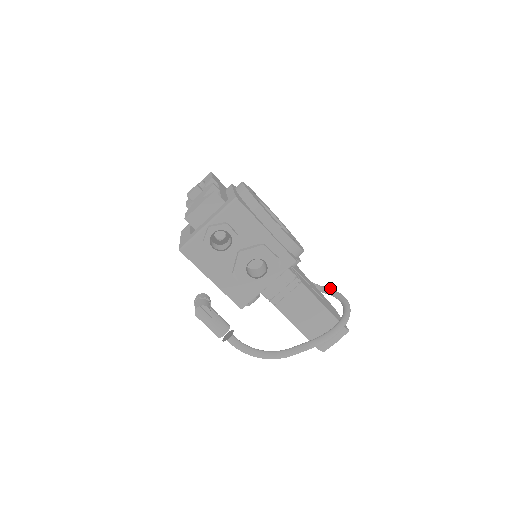
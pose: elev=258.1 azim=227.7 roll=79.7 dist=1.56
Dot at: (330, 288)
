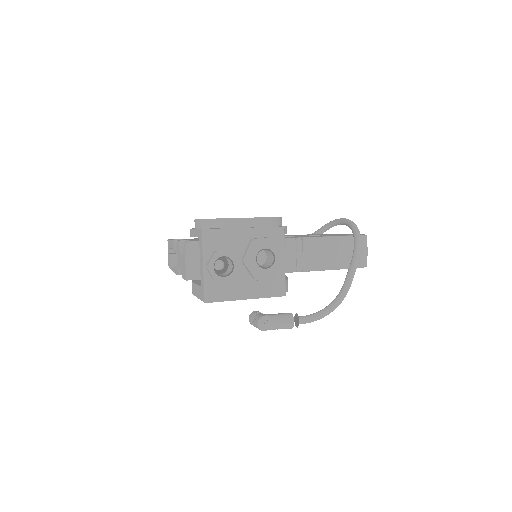
Dot at: (324, 225)
